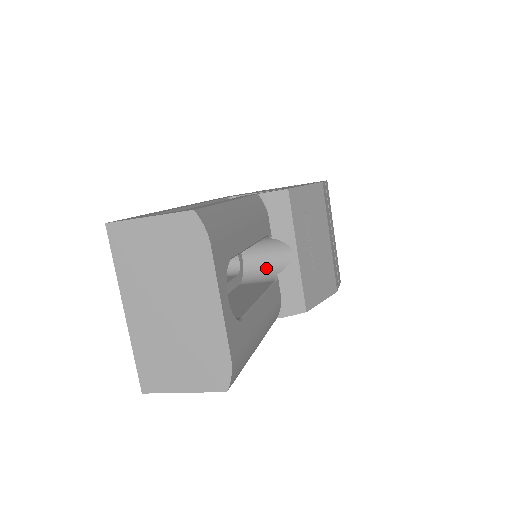
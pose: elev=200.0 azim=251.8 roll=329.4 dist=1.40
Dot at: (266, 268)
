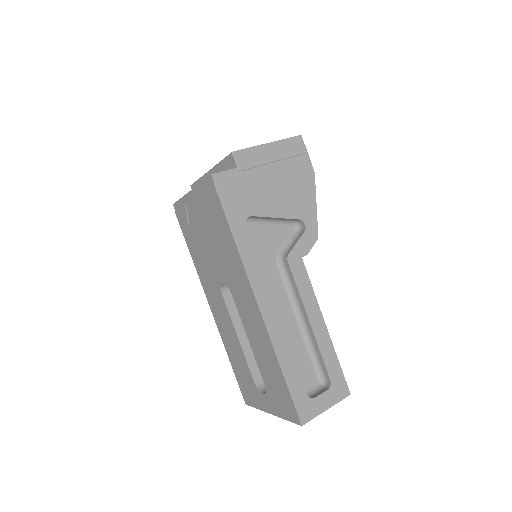
Dot at: occluded
